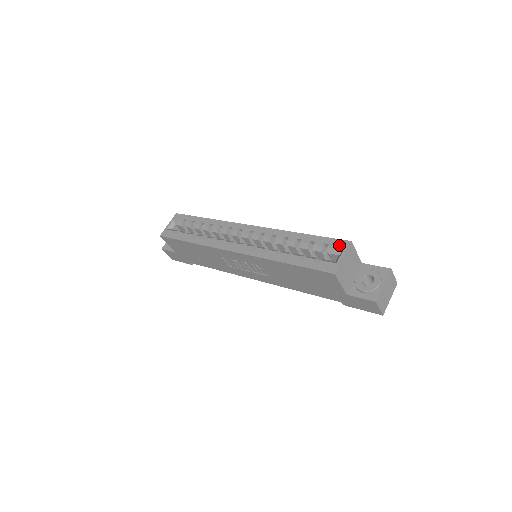
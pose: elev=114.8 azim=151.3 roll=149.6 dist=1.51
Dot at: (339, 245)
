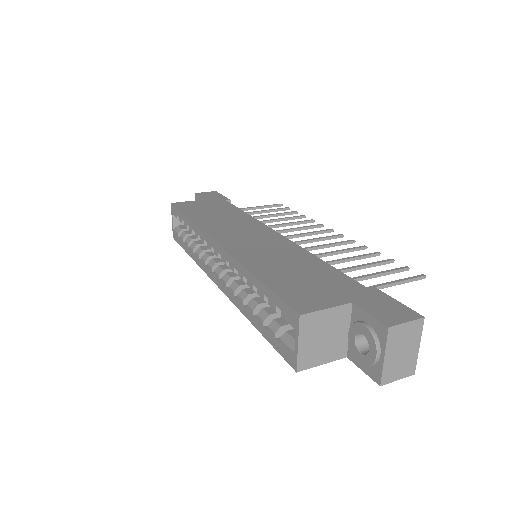
Dot at: (289, 318)
